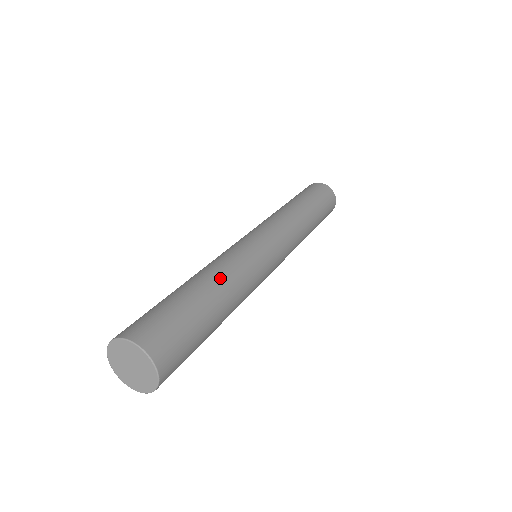
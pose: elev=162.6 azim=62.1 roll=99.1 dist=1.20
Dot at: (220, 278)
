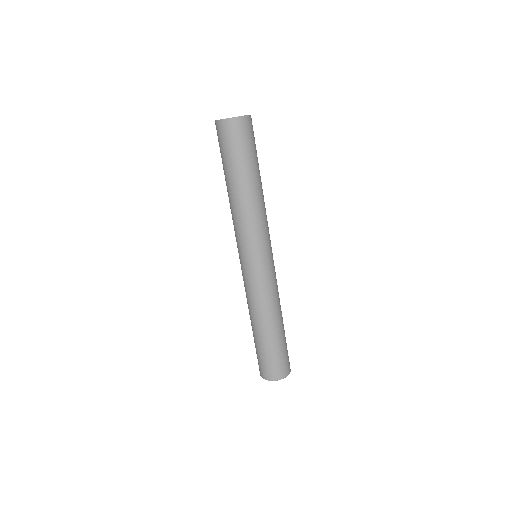
Dot at: (278, 314)
